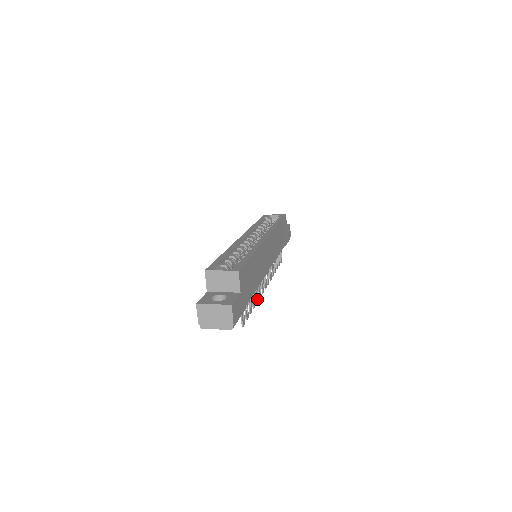
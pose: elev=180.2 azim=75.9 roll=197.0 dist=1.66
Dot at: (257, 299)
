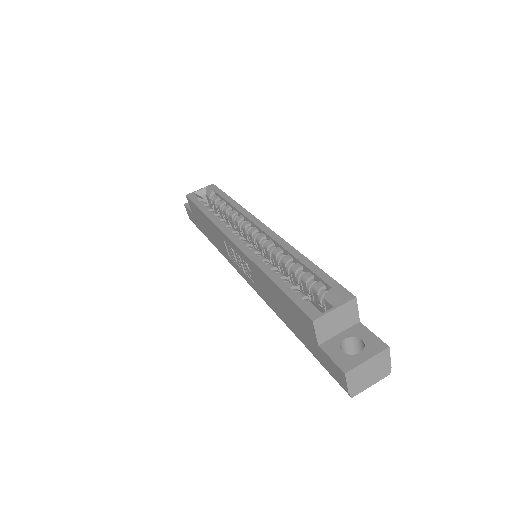
Dot at: occluded
